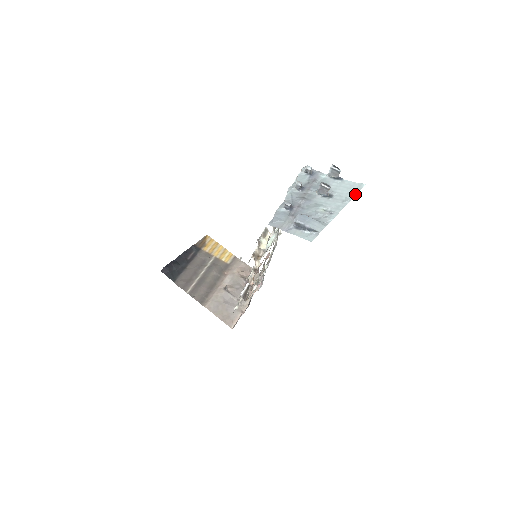
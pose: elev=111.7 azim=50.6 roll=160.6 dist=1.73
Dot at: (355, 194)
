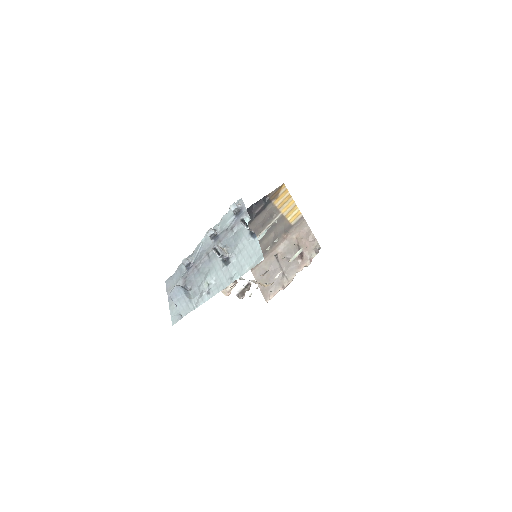
Dot at: (245, 272)
